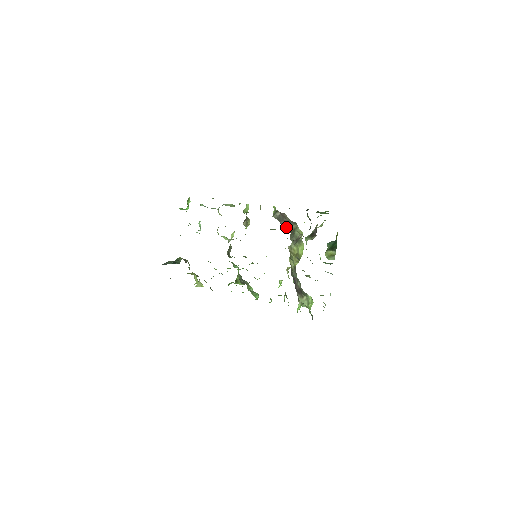
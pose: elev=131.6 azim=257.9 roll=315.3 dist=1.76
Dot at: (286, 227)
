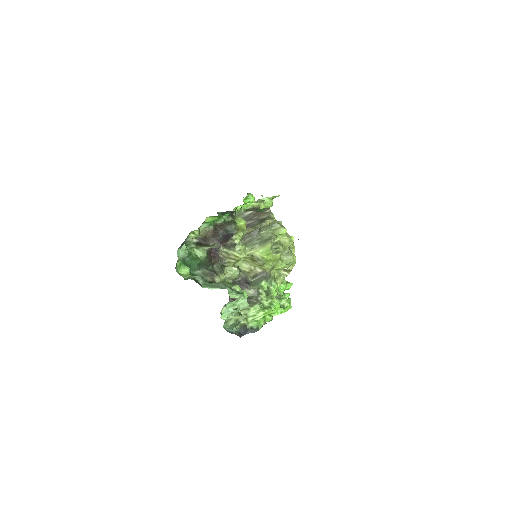
Dot at: (246, 228)
